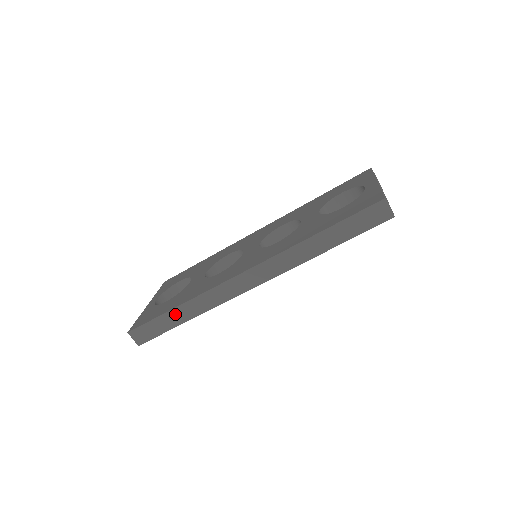
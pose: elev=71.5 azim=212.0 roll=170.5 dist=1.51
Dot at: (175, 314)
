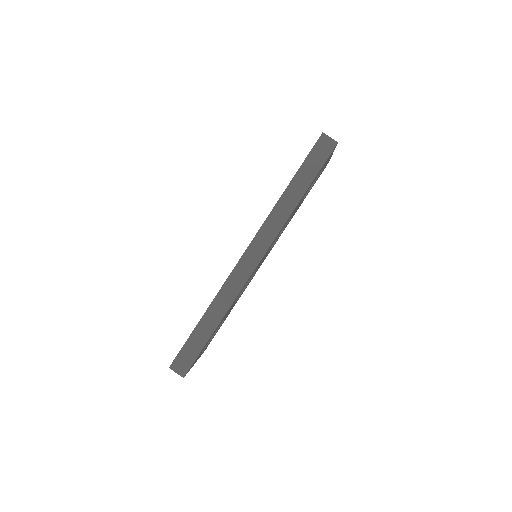
Dot at: (204, 324)
